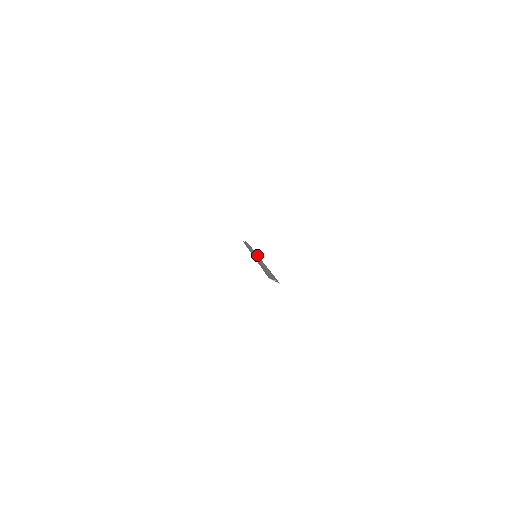
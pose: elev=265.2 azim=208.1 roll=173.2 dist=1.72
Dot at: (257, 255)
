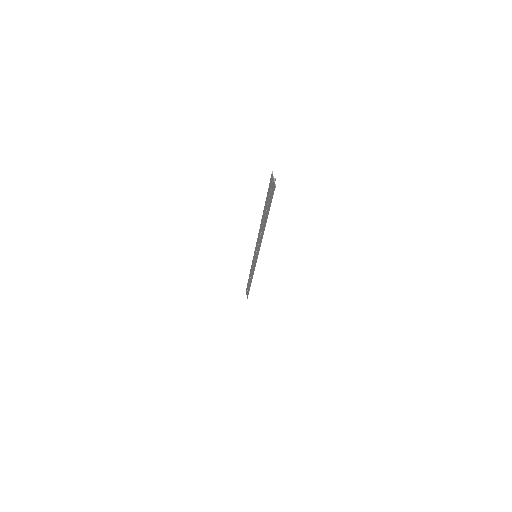
Dot at: (255, 266)
